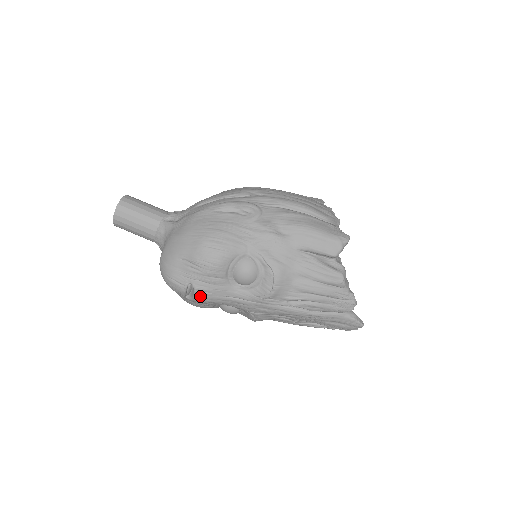
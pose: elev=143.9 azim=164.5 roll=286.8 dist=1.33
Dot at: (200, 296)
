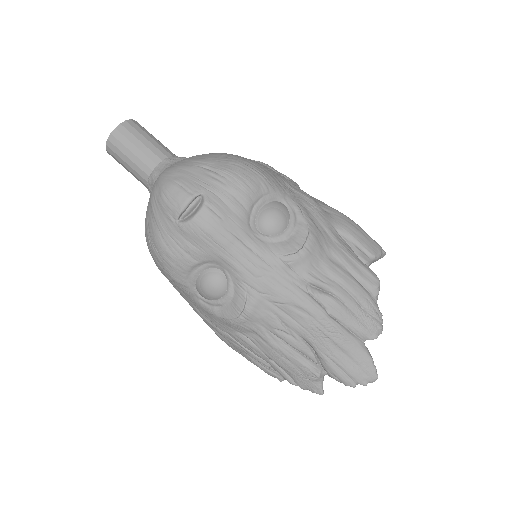
Dot at: (206, 216)
